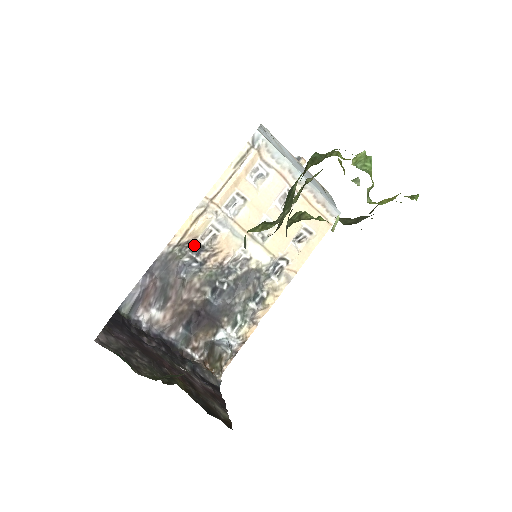
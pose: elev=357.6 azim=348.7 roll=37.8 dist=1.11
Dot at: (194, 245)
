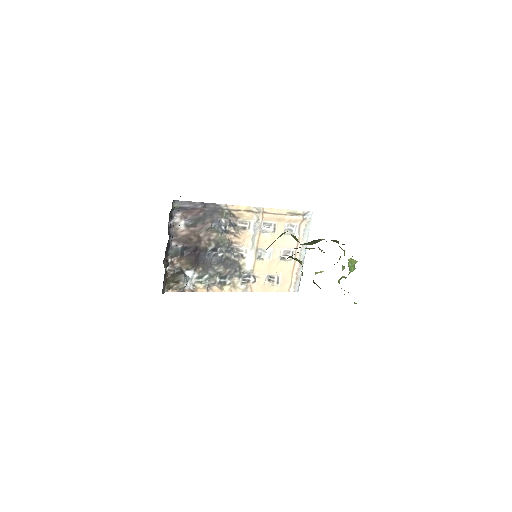
Dot at: (234, 220)
